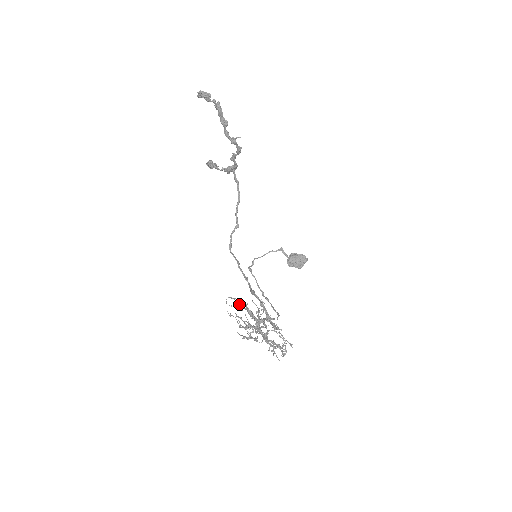
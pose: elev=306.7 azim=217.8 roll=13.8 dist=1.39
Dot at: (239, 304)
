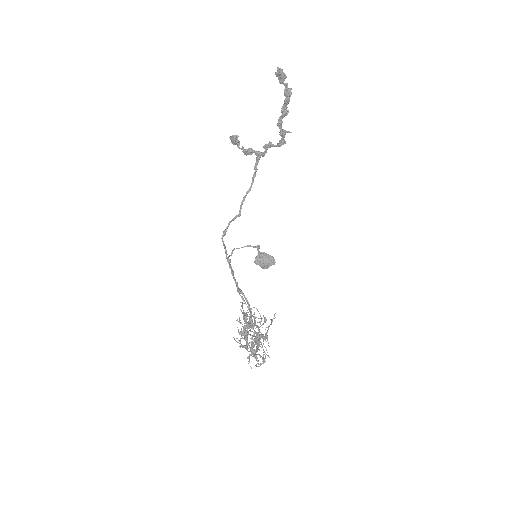
Dot at: (242, 308)
